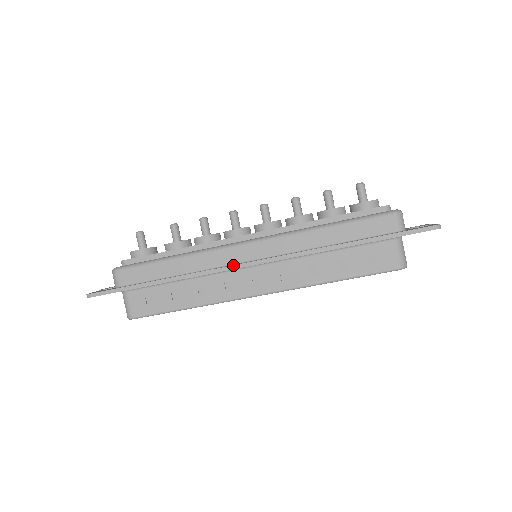
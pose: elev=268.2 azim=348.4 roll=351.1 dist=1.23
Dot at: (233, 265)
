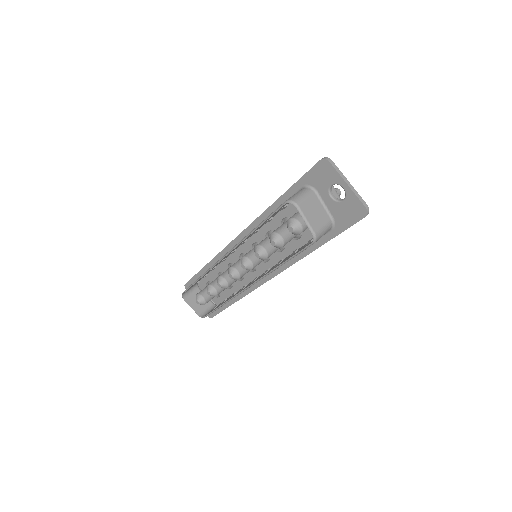
Dot at: occluded
